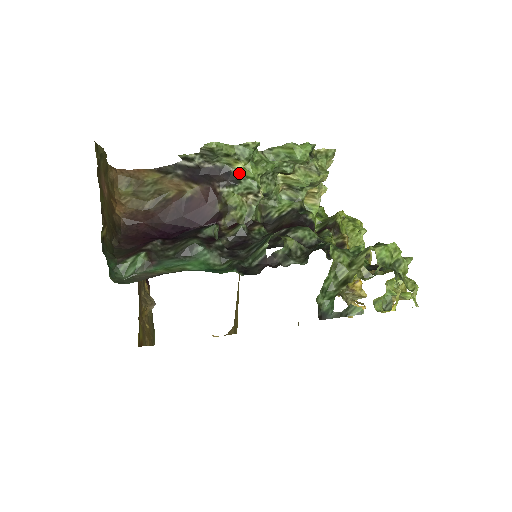
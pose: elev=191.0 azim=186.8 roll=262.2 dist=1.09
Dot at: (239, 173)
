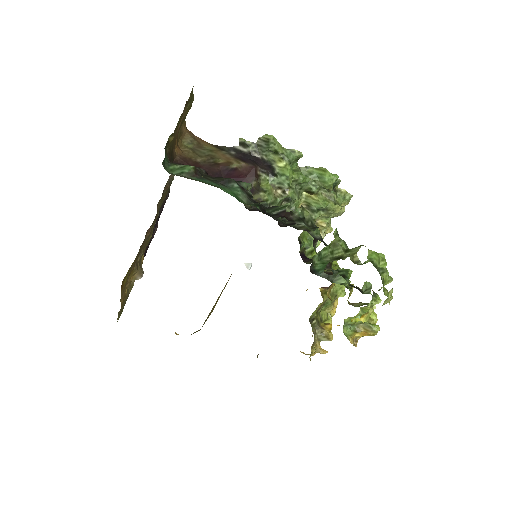
Dot at: (278, 170)
